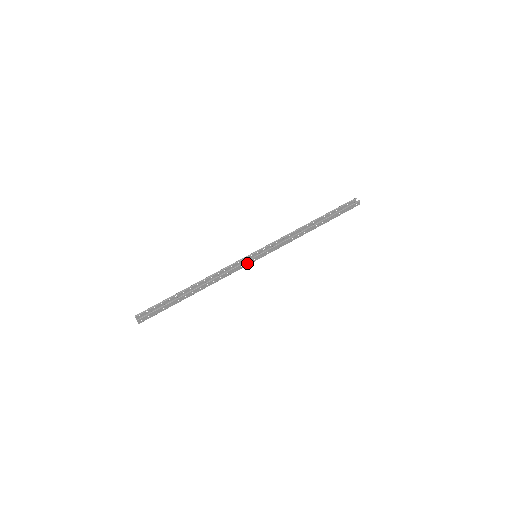
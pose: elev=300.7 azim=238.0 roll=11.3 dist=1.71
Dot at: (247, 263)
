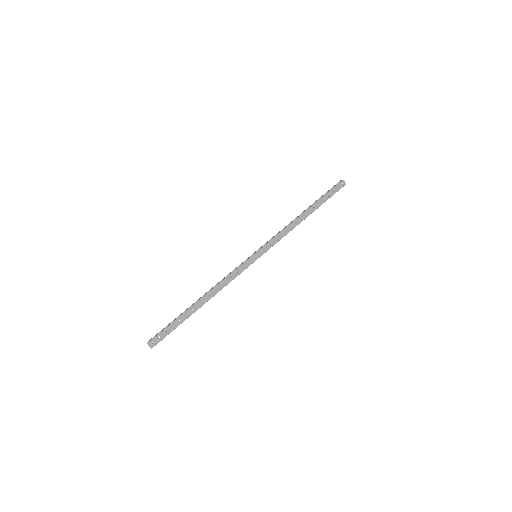
Dot at: (249, 265)
